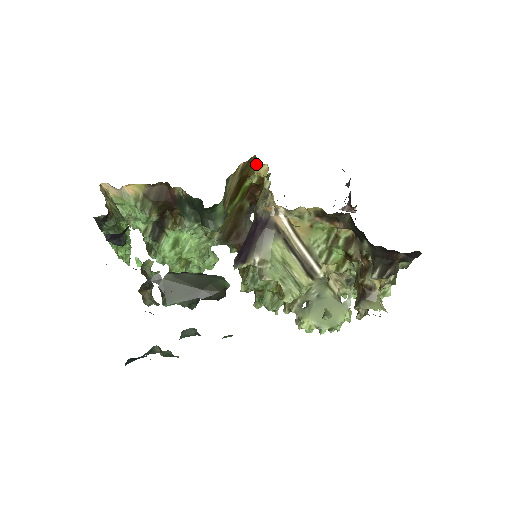
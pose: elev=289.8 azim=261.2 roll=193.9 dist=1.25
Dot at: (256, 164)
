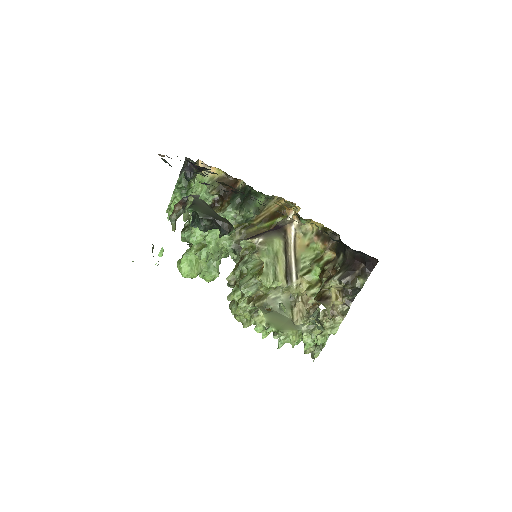
Dot at: occluded
